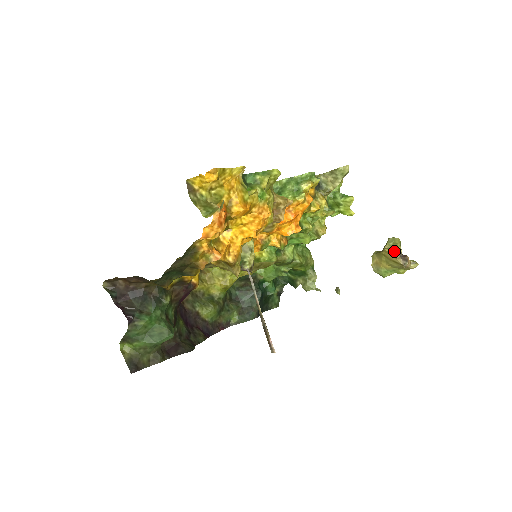
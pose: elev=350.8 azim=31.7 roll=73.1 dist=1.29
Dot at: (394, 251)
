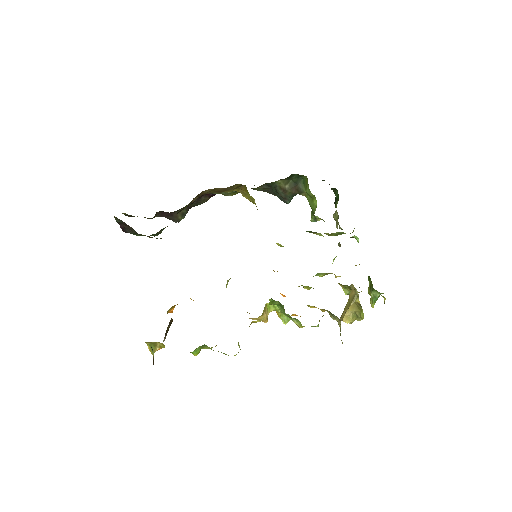
Dot at: (342, 320)
